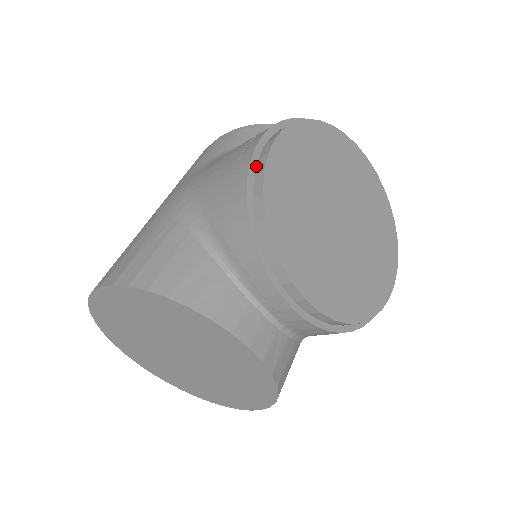
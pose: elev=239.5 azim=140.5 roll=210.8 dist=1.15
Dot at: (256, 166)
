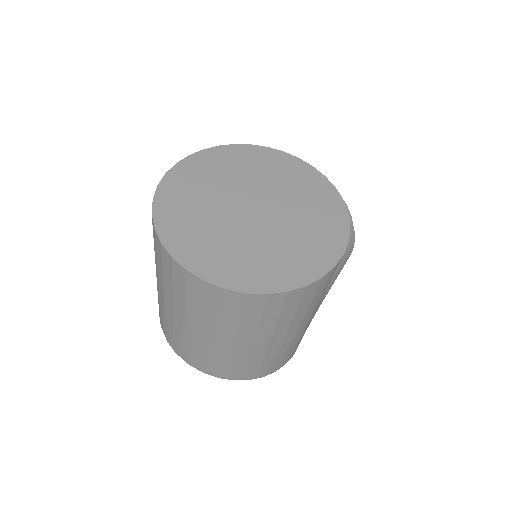
Dot at: occluded
